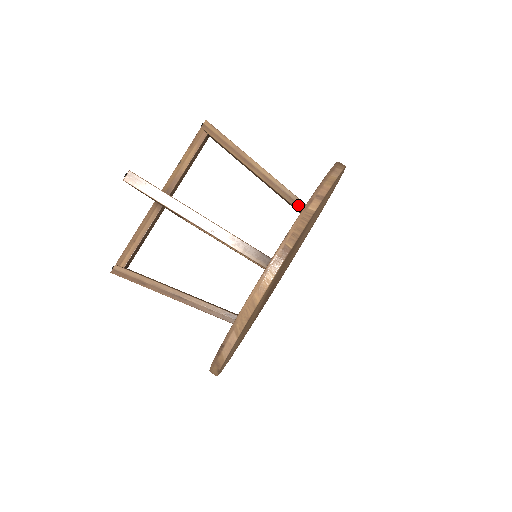
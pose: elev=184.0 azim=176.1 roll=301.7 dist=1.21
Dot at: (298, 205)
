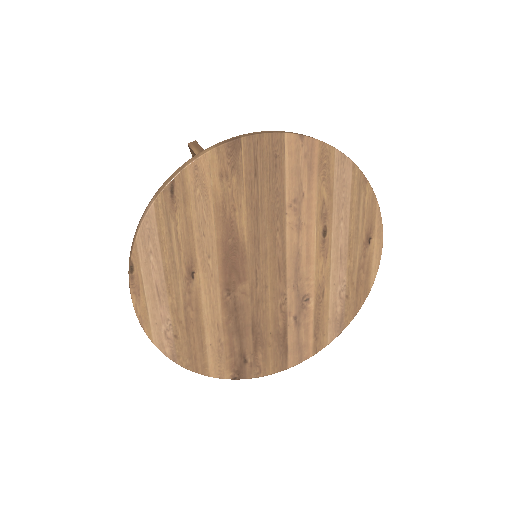
Dot at: occluded
